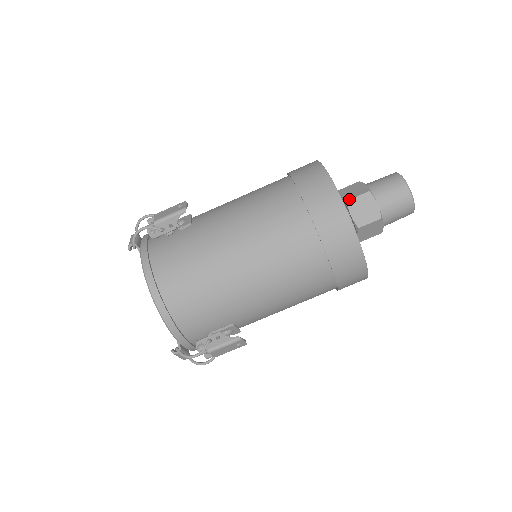
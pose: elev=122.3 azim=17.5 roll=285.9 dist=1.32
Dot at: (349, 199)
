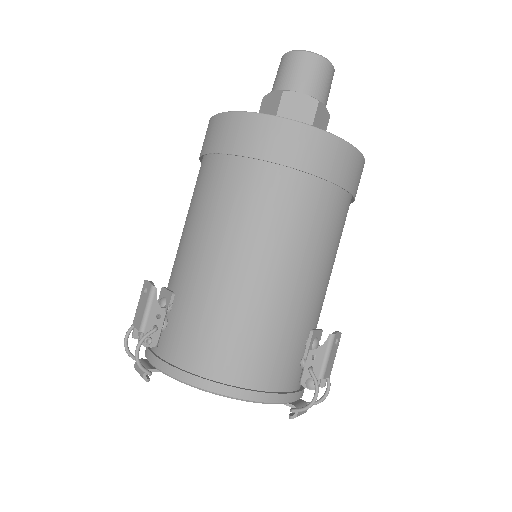
Dot at: occluded
